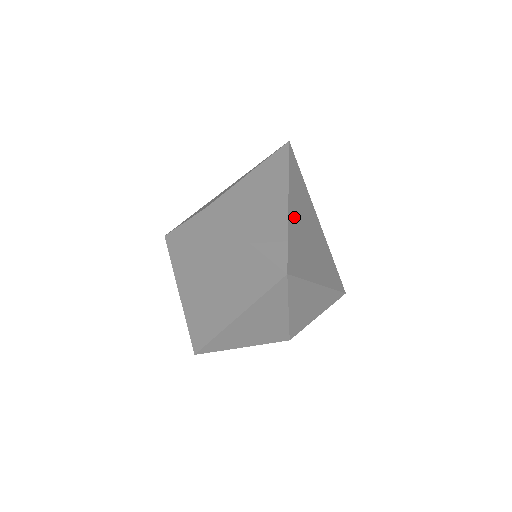
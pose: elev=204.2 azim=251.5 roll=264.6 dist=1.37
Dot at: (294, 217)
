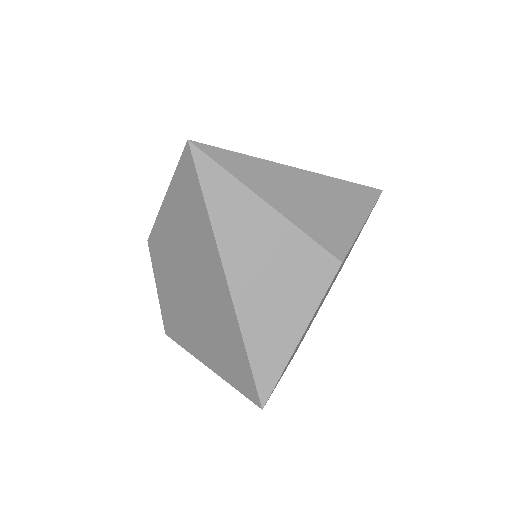
Dot at: occluded
